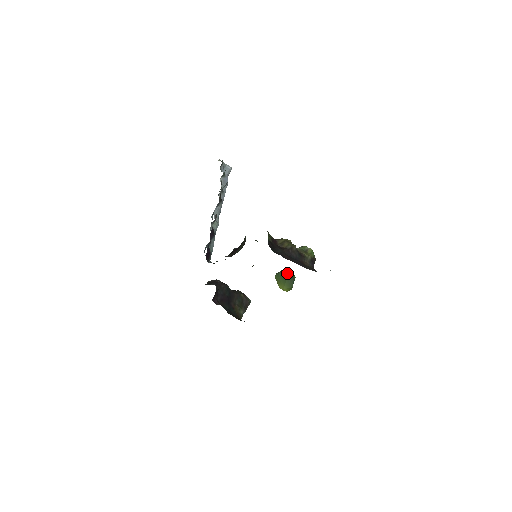
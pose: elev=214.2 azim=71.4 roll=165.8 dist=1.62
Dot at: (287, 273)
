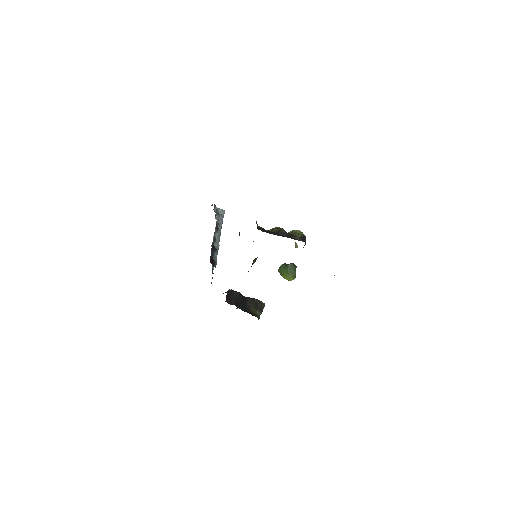
Dot at: occluded
